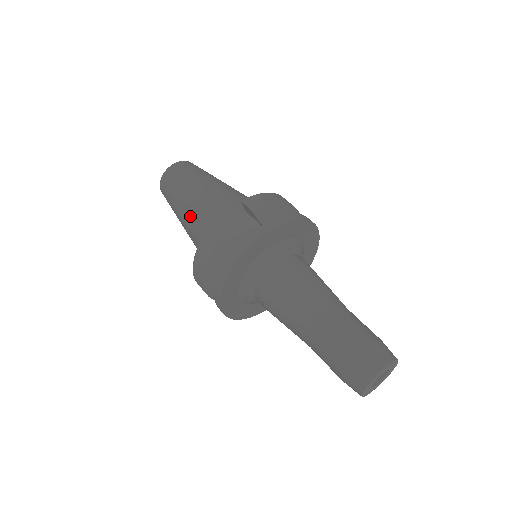
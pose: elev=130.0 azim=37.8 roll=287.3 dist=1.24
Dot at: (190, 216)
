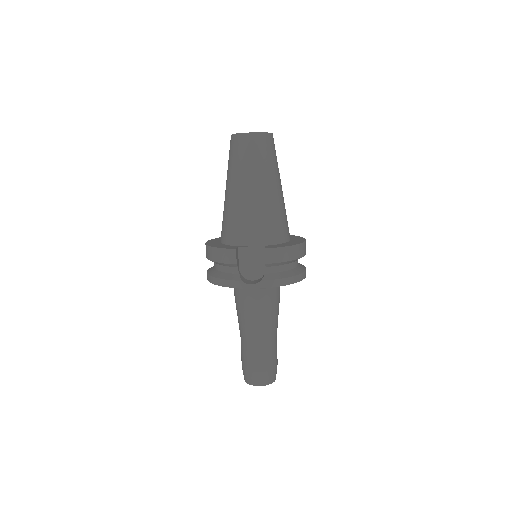
Dot at: (232, 202)
